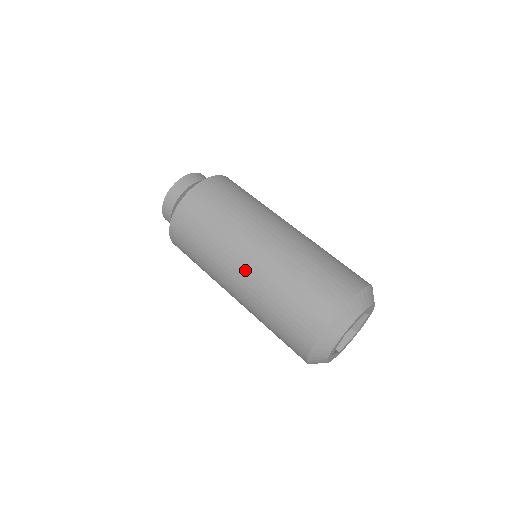
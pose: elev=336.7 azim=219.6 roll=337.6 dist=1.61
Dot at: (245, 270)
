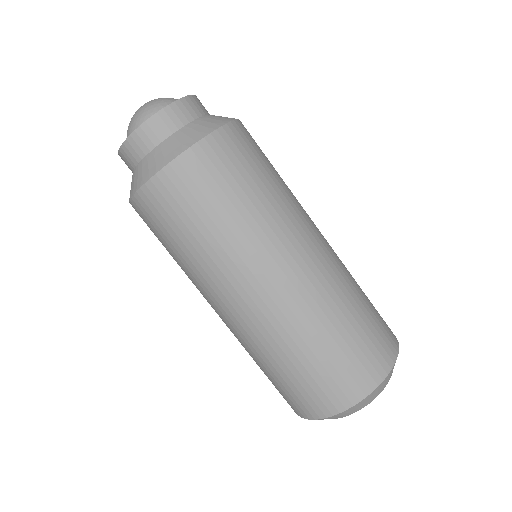
Dot at: (230, 319)
